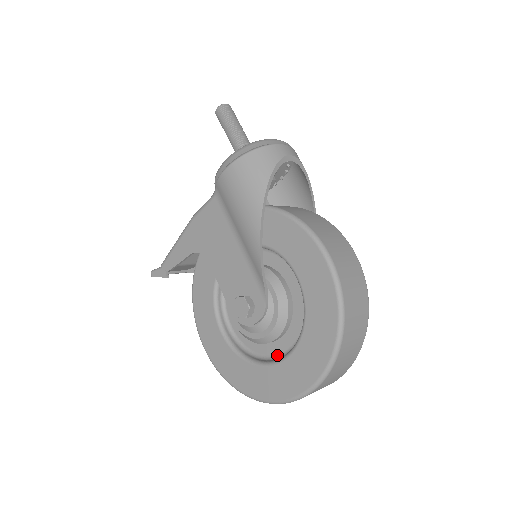
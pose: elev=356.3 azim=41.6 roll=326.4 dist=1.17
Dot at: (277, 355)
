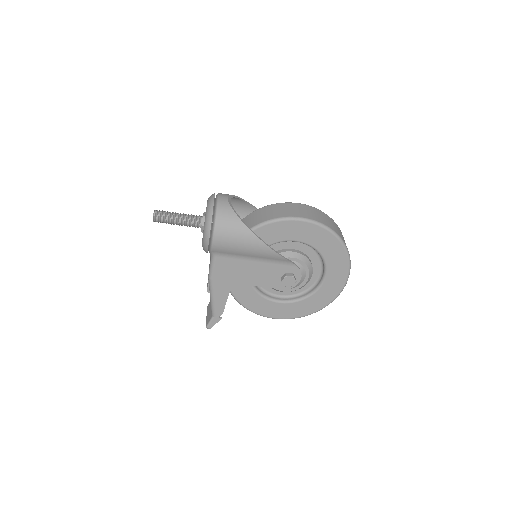
Dot at: (317, 279)
